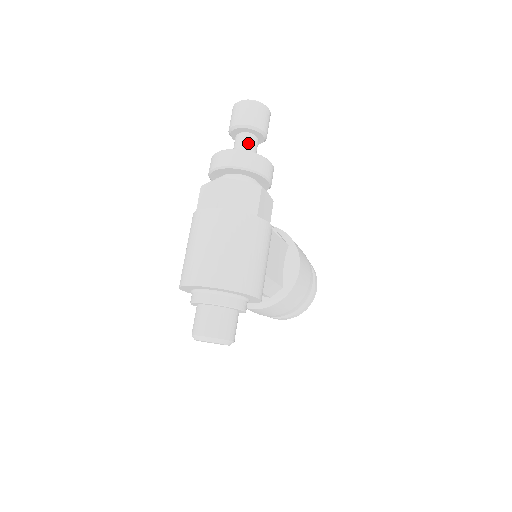
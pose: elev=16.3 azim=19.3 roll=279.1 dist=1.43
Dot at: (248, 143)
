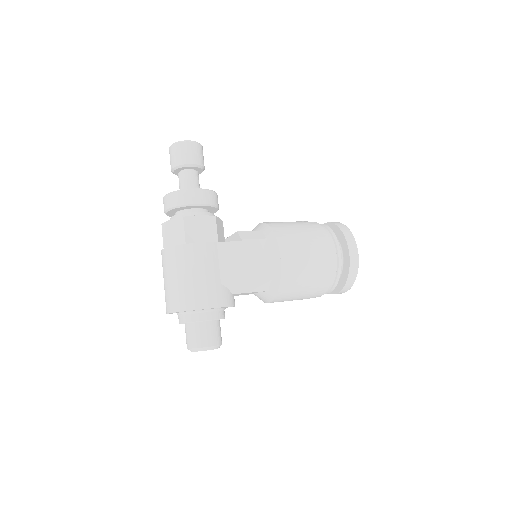
Dot at: (182, 180)
